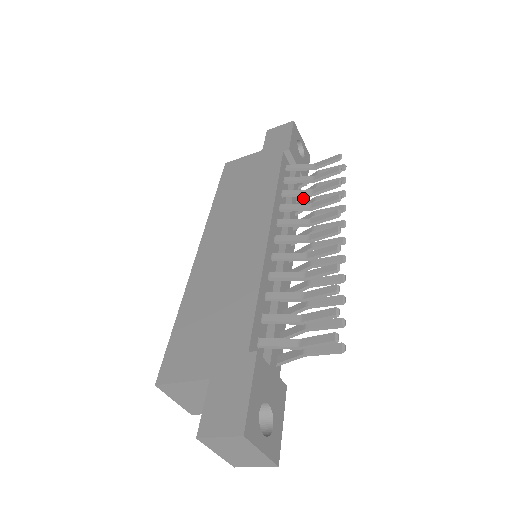
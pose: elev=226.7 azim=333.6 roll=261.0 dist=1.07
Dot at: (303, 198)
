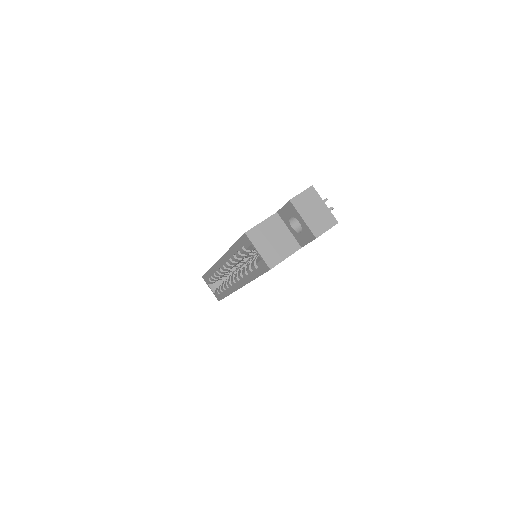
Dot at: occluded
